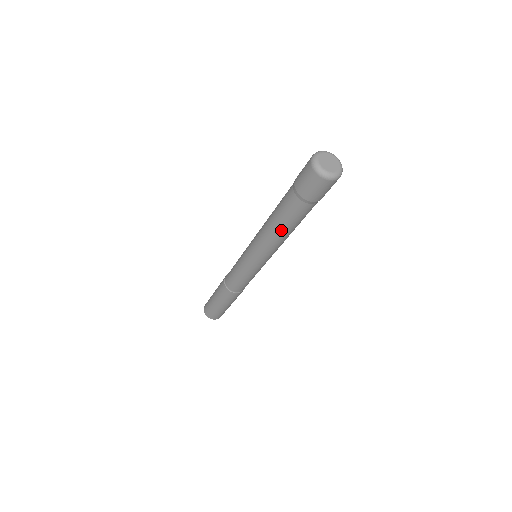
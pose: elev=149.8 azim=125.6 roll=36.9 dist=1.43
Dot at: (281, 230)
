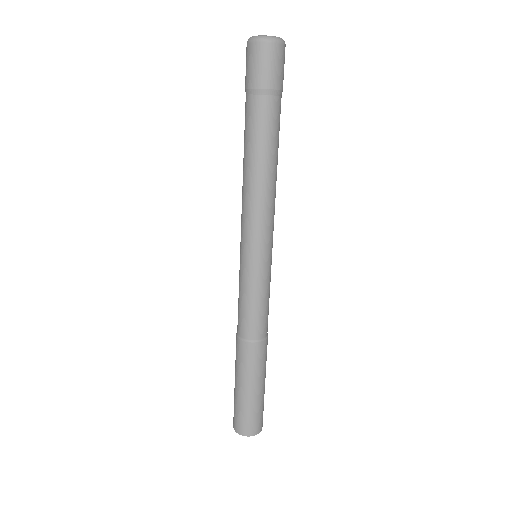
Dot at: (251, 163)
